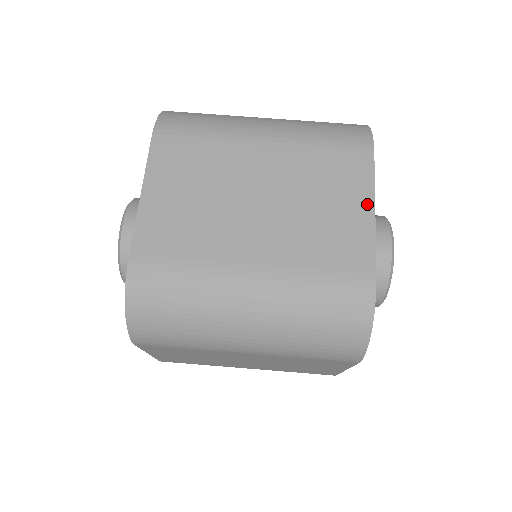
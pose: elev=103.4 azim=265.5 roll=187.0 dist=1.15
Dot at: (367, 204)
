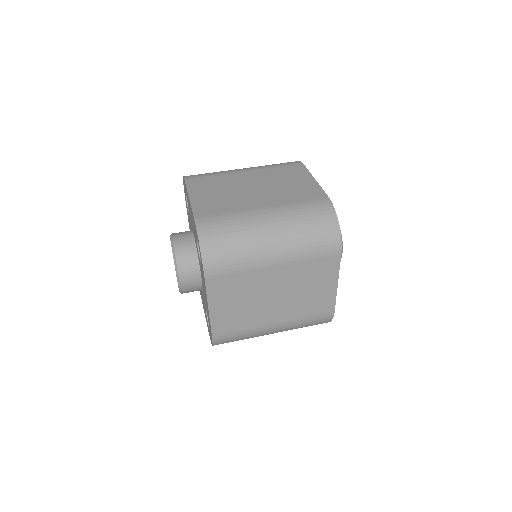
Dot at: (310, 178)
